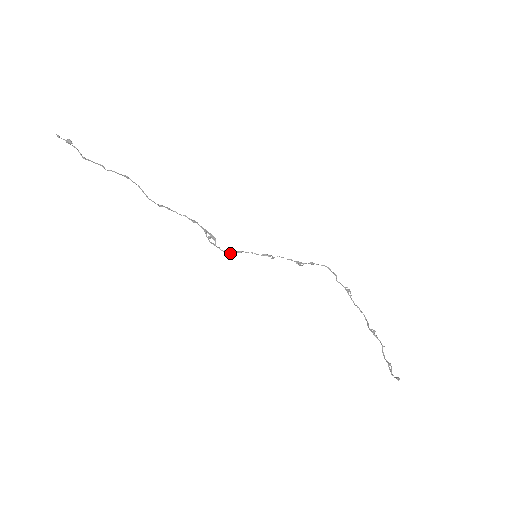
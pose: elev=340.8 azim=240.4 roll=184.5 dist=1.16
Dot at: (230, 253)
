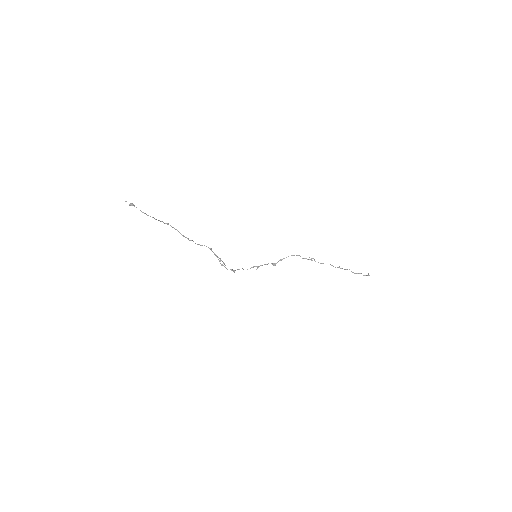
Dot at: (234, 271)
